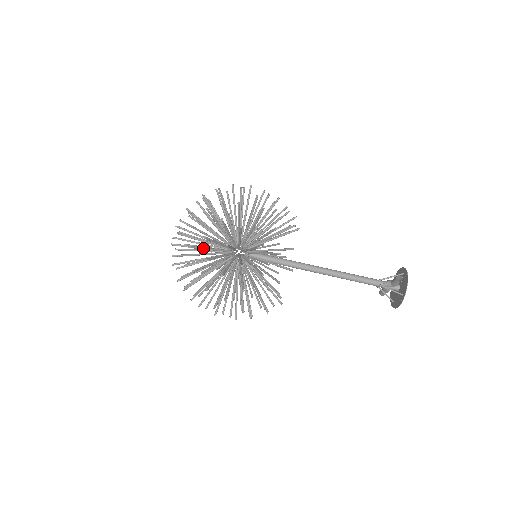
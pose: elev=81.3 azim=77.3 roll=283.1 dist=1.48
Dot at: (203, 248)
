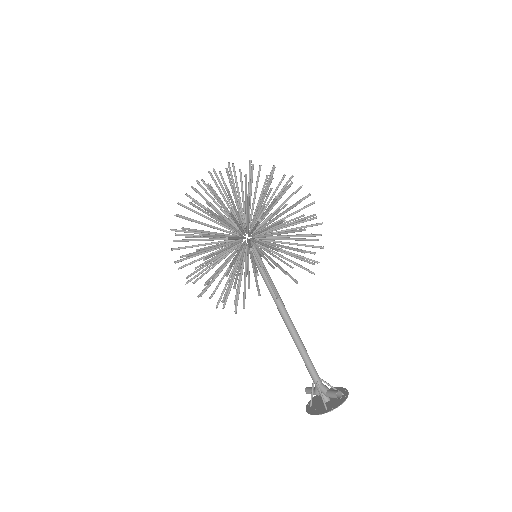
Dot at: (233, 202)
